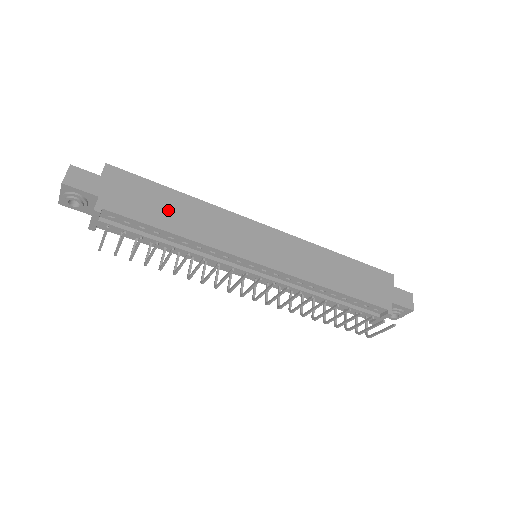
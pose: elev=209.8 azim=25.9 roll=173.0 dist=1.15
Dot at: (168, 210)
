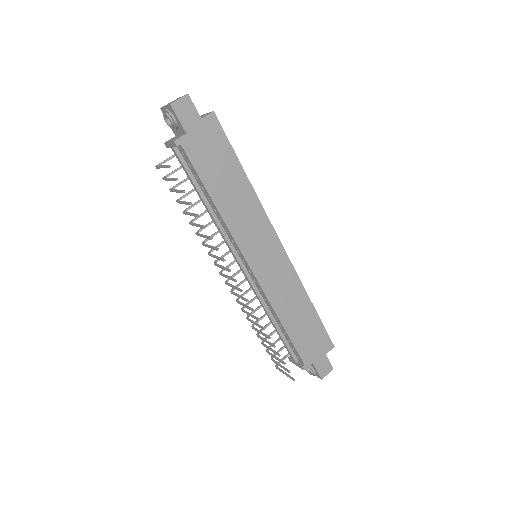
Dot at: (224, 180)
